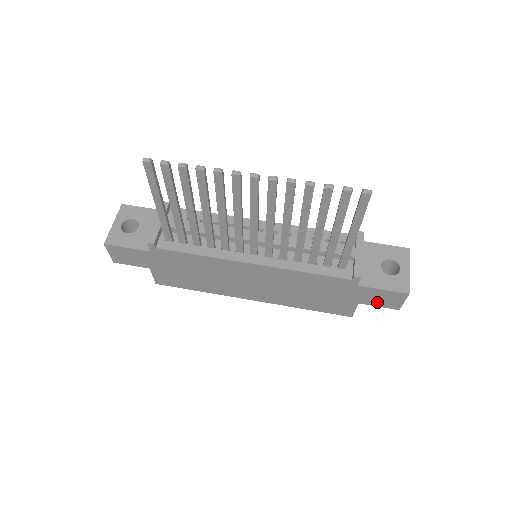
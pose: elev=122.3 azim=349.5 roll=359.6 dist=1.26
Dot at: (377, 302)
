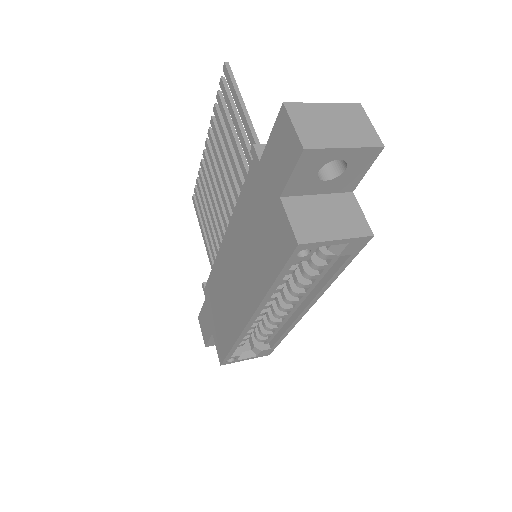
Dot at: (284, 168)
